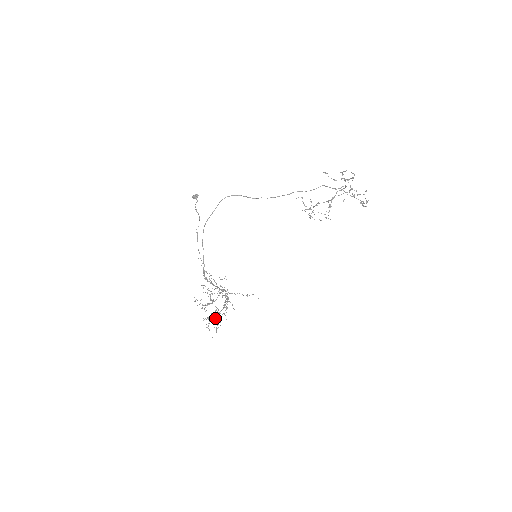
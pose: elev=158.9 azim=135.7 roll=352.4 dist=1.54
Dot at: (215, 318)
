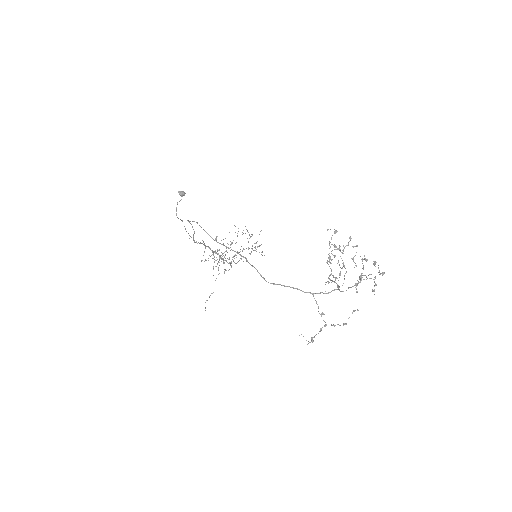
Dot at: occluded
